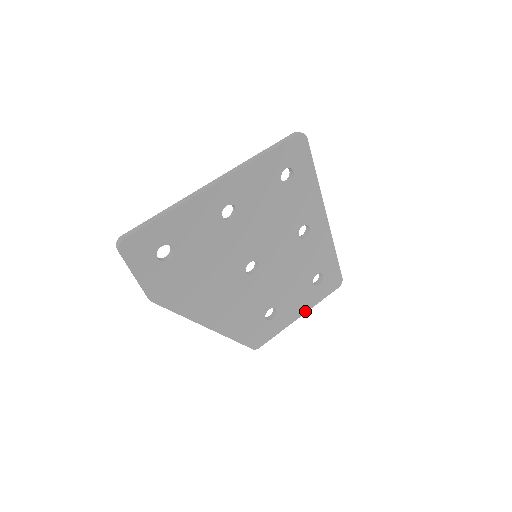
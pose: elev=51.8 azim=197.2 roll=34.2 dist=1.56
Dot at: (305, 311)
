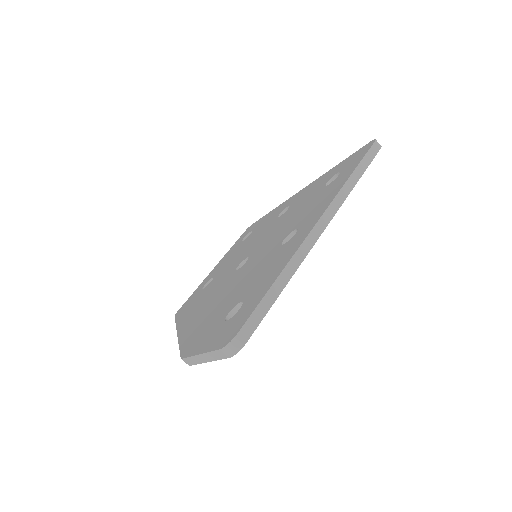
Dot at: occluded
